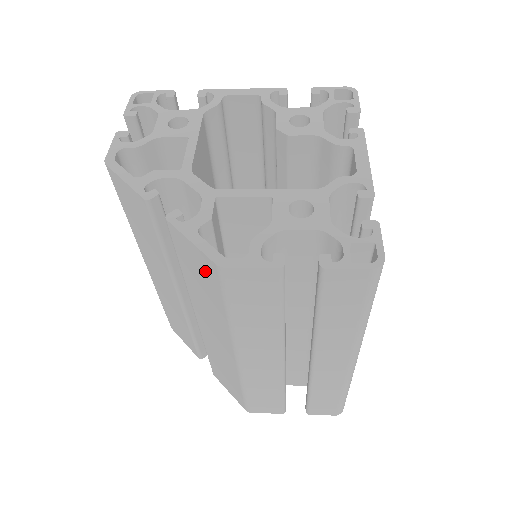
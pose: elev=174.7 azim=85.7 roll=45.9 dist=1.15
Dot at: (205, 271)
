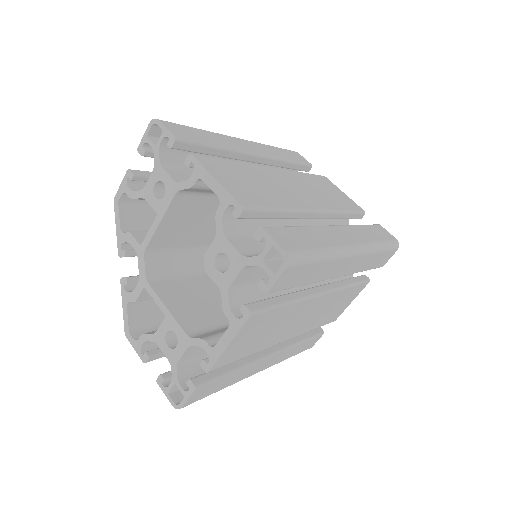
Dot at: occluded
